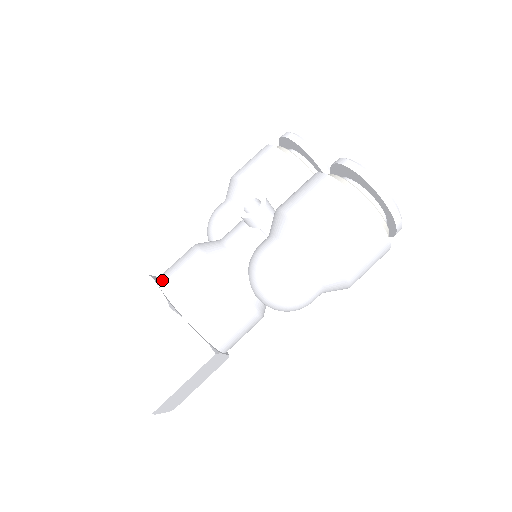
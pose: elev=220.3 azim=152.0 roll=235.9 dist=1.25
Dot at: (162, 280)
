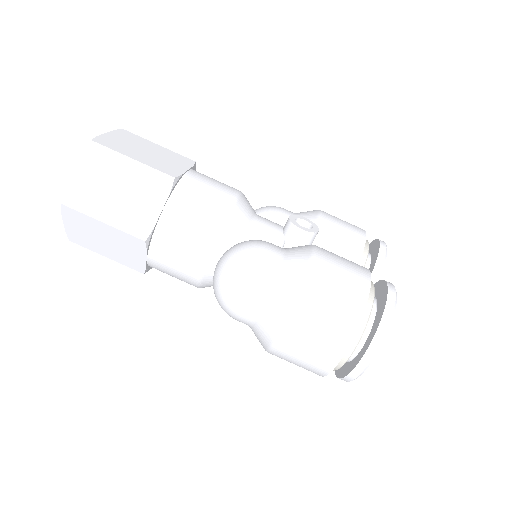
Dot at: occluded
